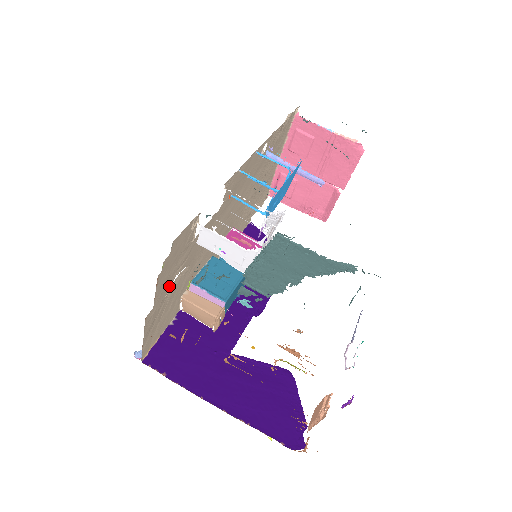
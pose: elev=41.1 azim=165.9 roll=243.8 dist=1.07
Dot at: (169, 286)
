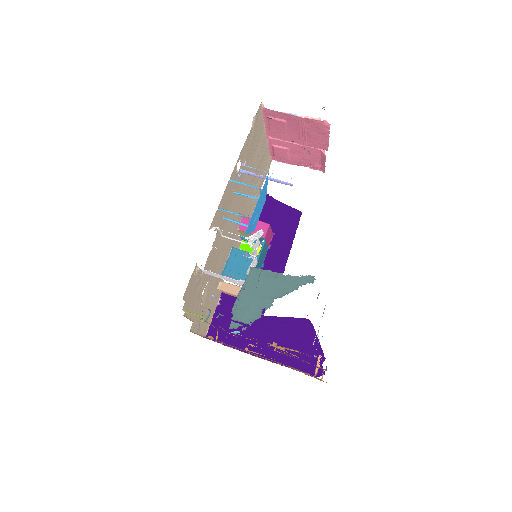
Dot at: (200, 301)
